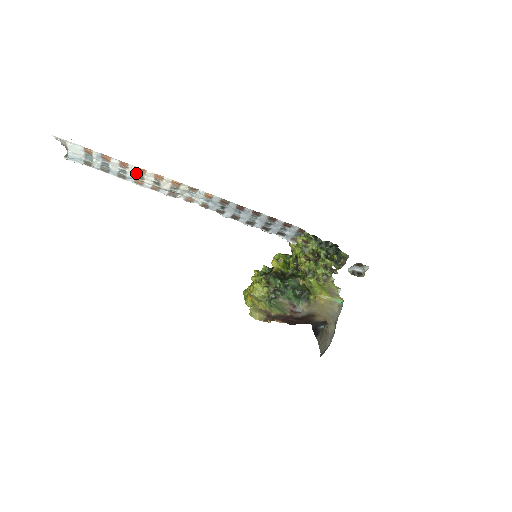
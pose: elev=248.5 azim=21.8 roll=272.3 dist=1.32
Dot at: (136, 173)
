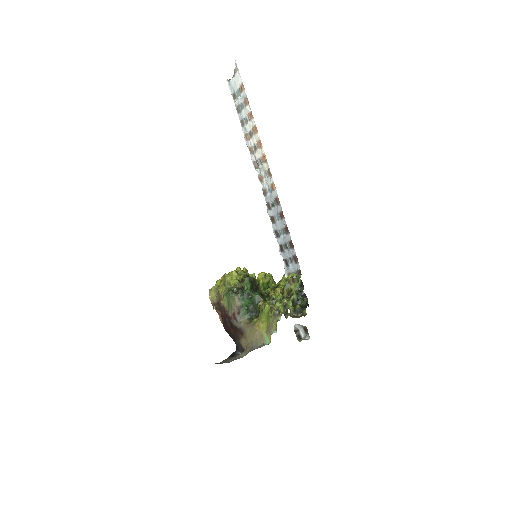
Dot at: (251, 129)
